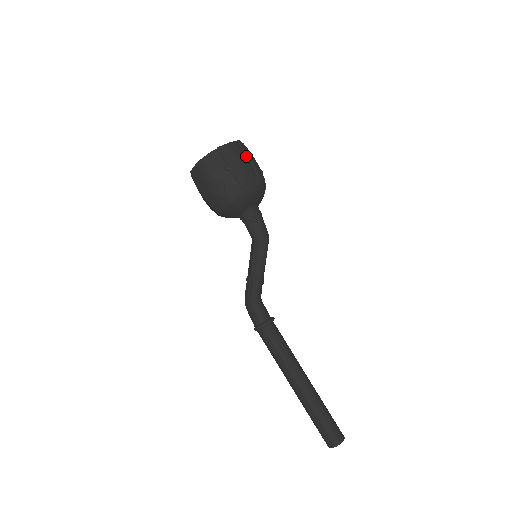
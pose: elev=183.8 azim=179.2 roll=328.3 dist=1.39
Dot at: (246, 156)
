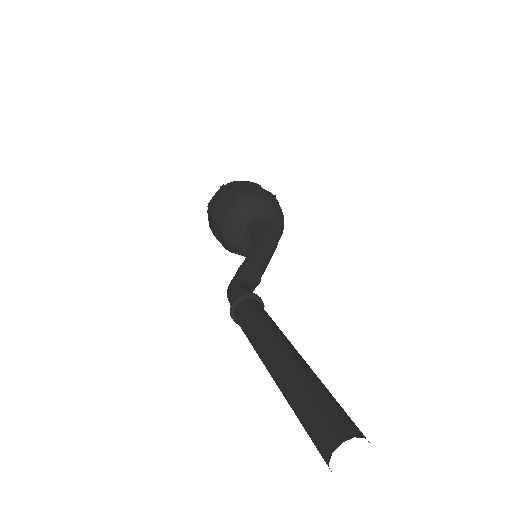
Dot at: occluded
